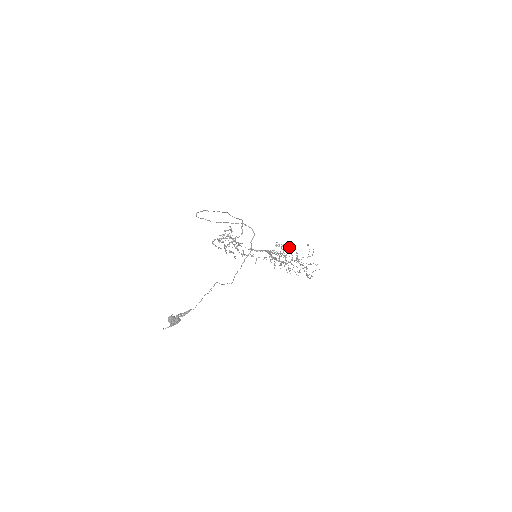
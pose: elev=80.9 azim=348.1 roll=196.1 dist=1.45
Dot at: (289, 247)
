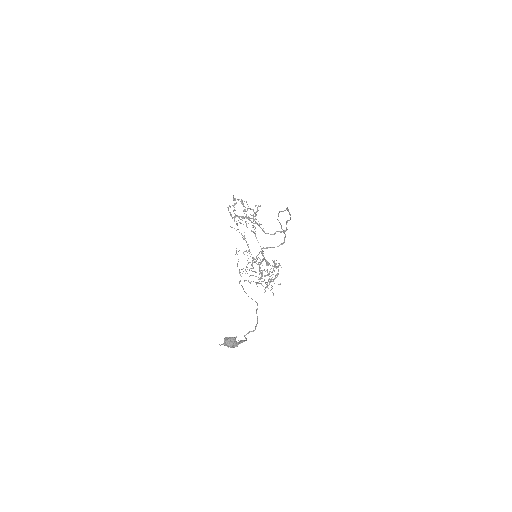
Dot at: (275, 267)
